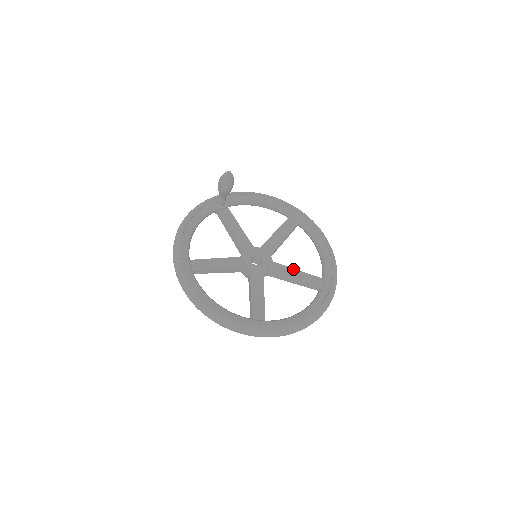
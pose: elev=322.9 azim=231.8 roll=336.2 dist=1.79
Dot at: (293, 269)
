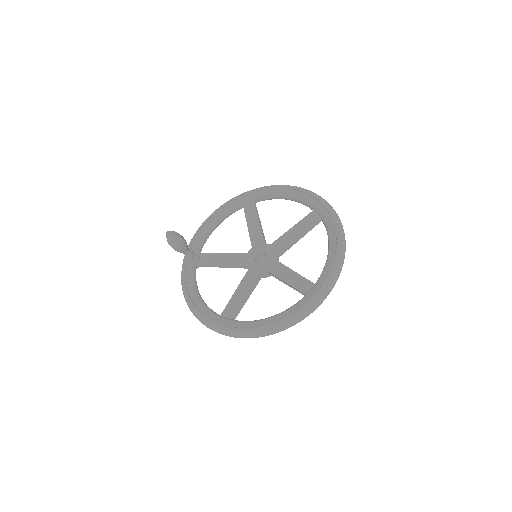
Dot at: (288, 231)
